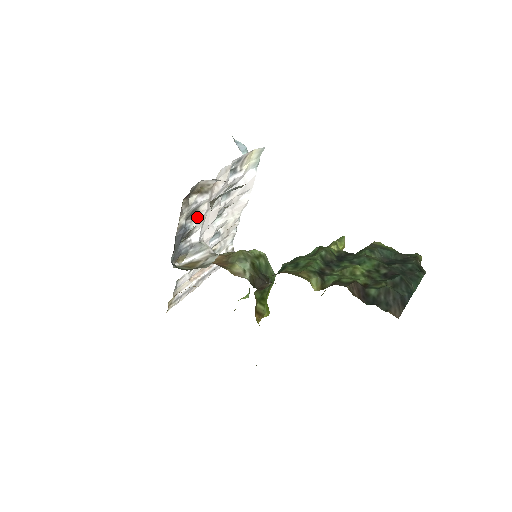
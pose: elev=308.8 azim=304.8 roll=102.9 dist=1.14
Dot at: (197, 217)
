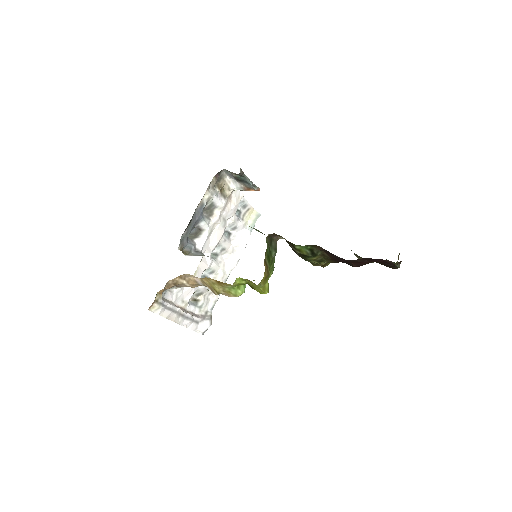
Dot at: (209, 219)
